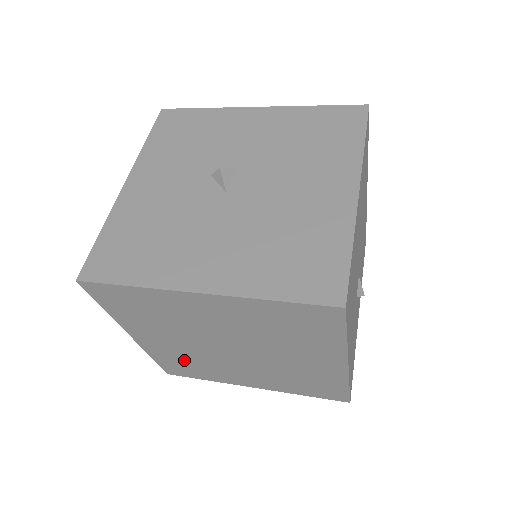
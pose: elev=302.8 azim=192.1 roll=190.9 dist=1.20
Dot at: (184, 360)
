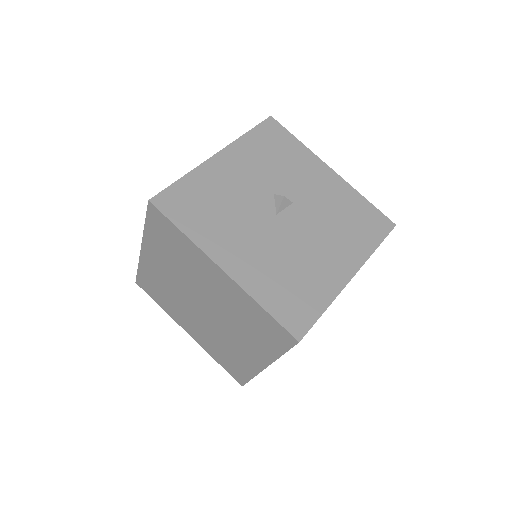
Dot at: (160, 286)
